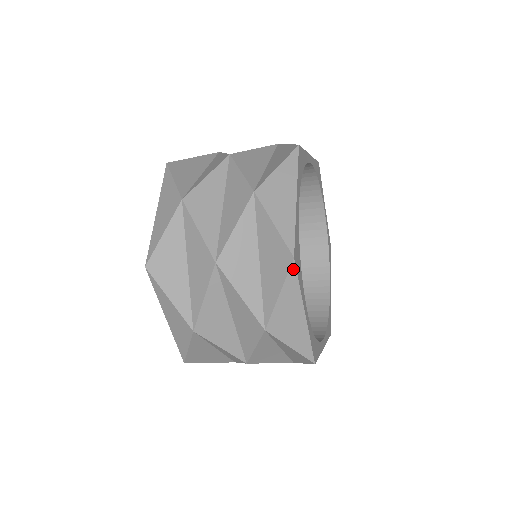
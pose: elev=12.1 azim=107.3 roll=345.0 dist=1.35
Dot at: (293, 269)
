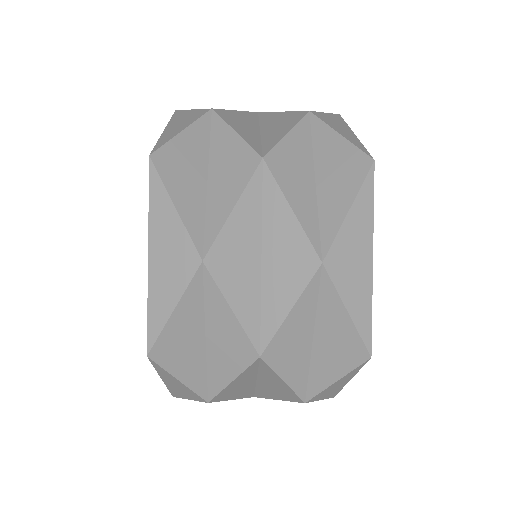
Dot at: (371, 177)
